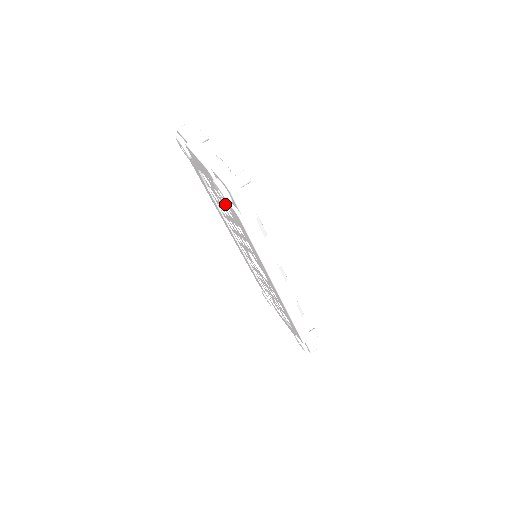
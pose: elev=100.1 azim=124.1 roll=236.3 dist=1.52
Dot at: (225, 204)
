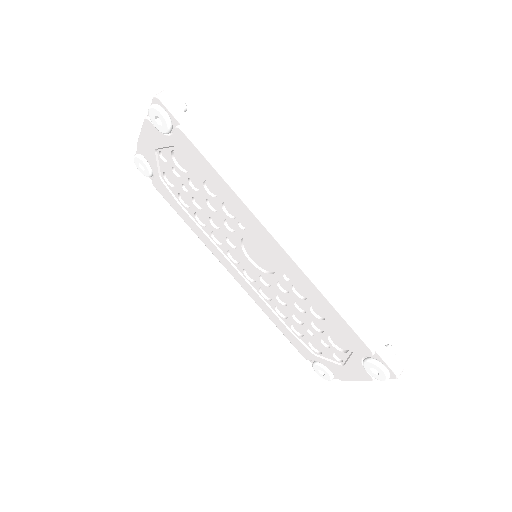
Dot at: (184, 172)
